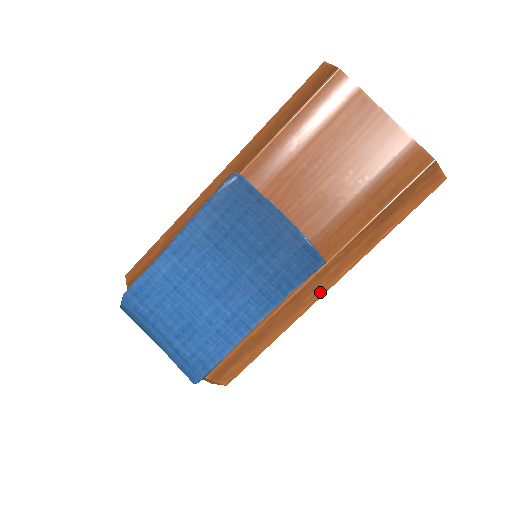
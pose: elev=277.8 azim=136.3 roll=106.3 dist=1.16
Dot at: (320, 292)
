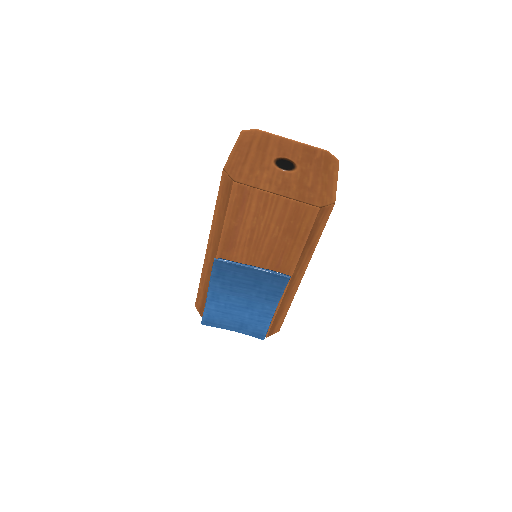
Dot at: (299, 281)
